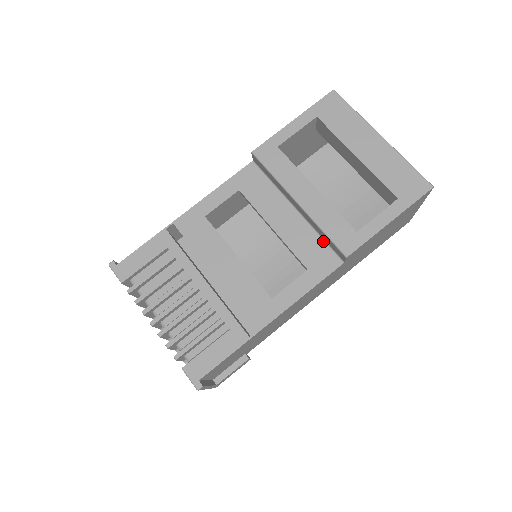
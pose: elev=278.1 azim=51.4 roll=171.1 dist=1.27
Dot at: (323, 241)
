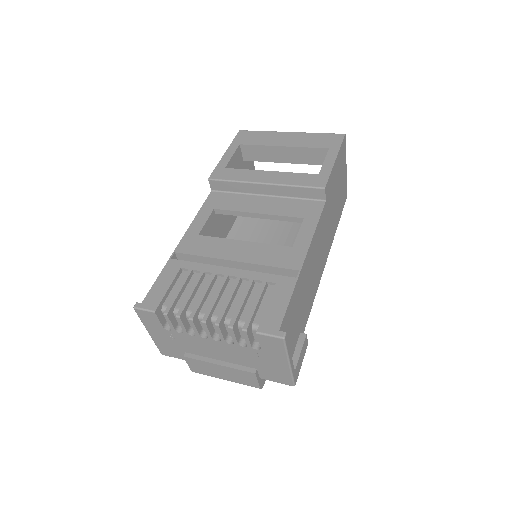
Dot at: (300, 199)
